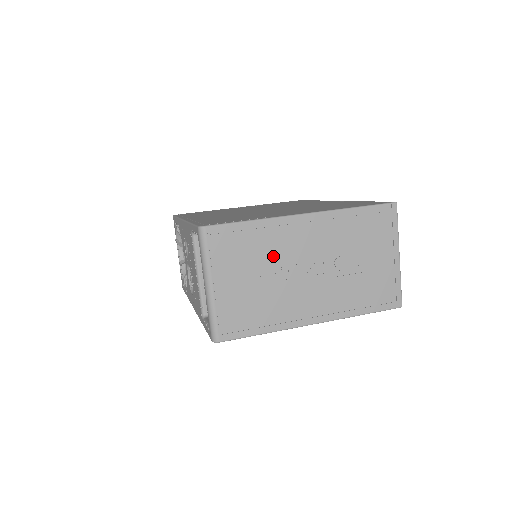
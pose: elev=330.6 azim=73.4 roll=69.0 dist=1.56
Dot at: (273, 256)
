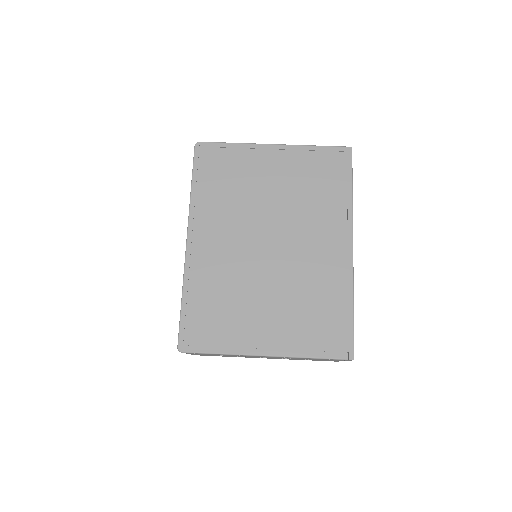
Dot at: occluded
